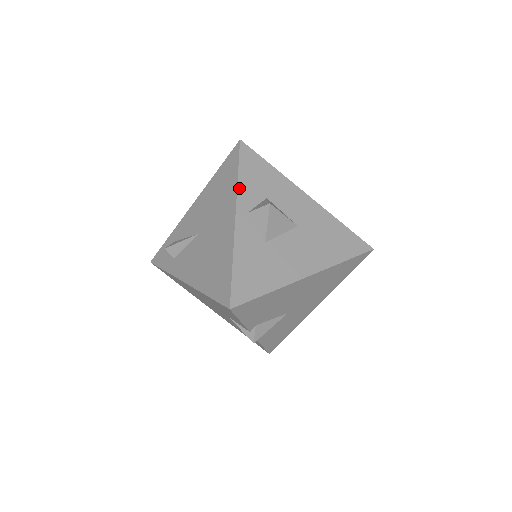
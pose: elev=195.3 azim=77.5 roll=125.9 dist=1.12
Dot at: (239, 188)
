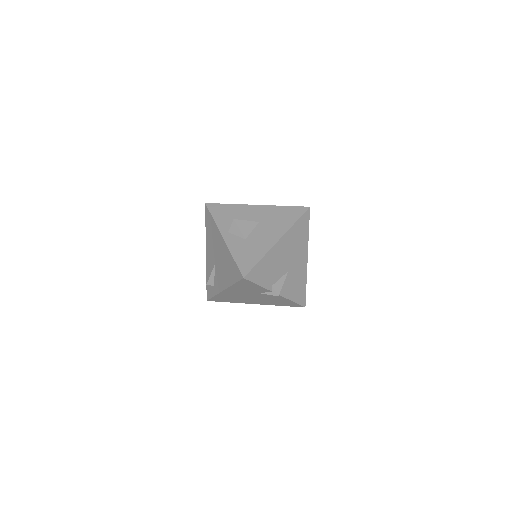
Dot at: (217, 224)
